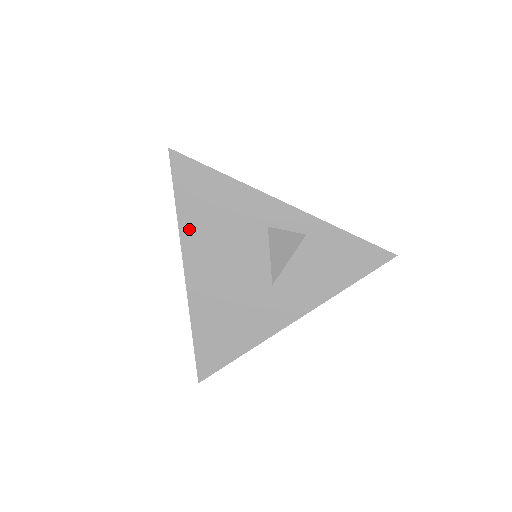
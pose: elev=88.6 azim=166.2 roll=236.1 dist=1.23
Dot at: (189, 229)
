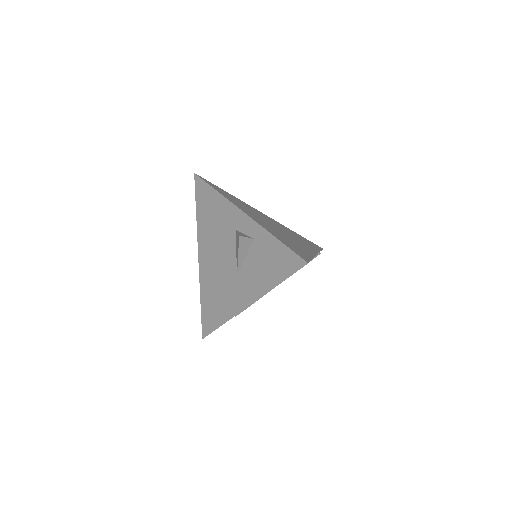
Dot at: (201, 228)
